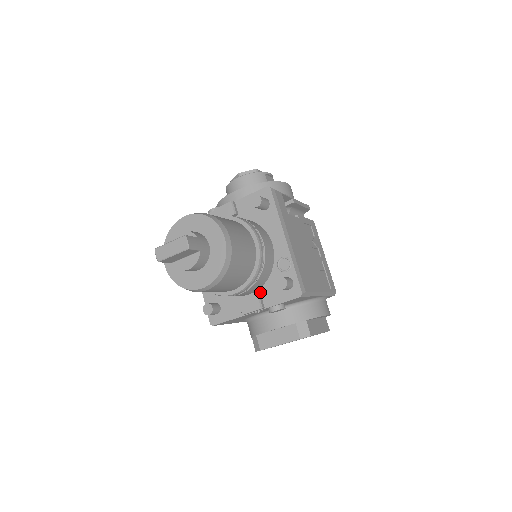
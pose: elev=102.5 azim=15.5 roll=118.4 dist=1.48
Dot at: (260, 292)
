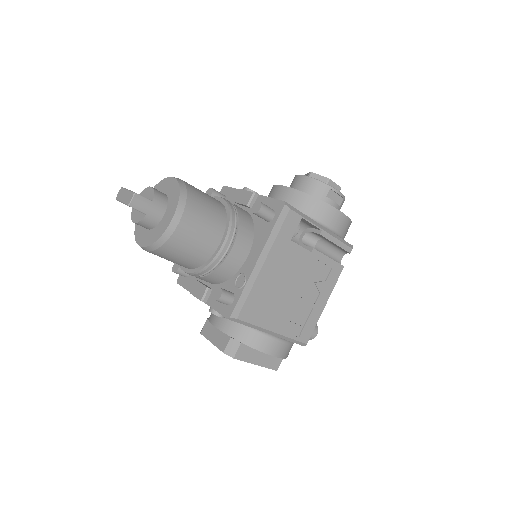
Dot at: (213, 287)
